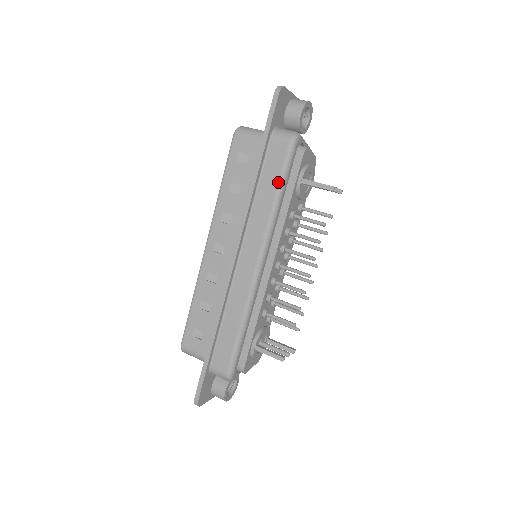
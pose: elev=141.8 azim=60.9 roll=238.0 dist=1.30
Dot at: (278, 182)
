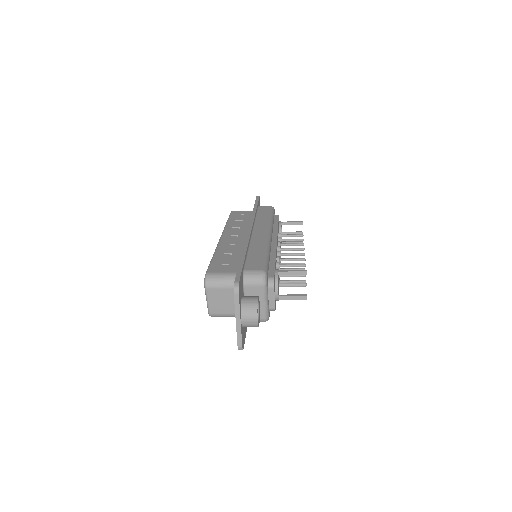
Dot at: (270, 214)
